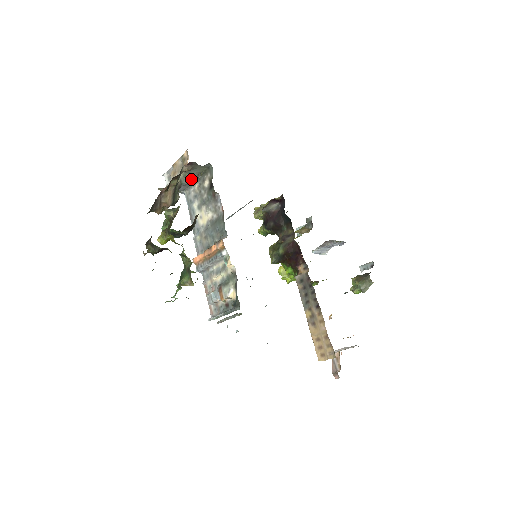
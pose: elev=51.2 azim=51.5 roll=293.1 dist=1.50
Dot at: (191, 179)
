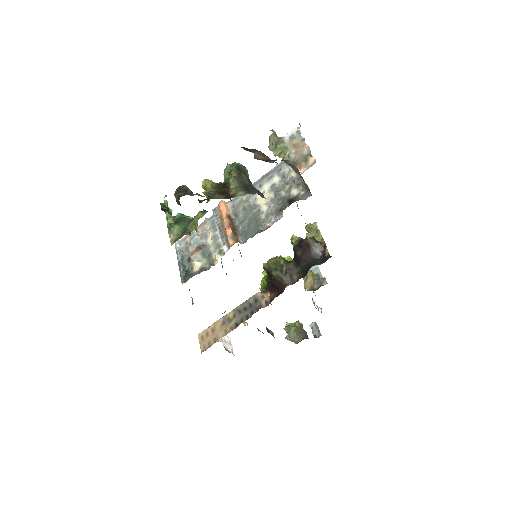
Dot at: (295, 170)
